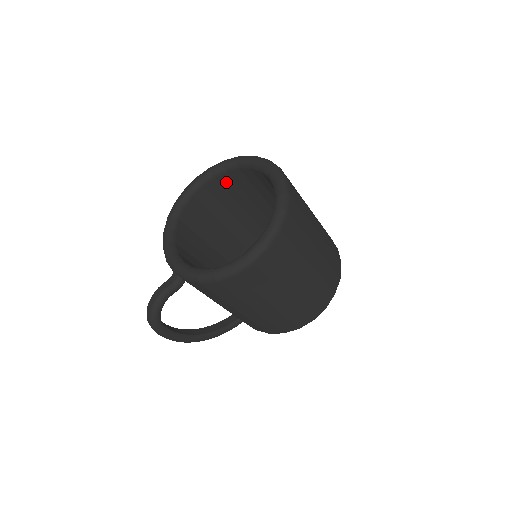
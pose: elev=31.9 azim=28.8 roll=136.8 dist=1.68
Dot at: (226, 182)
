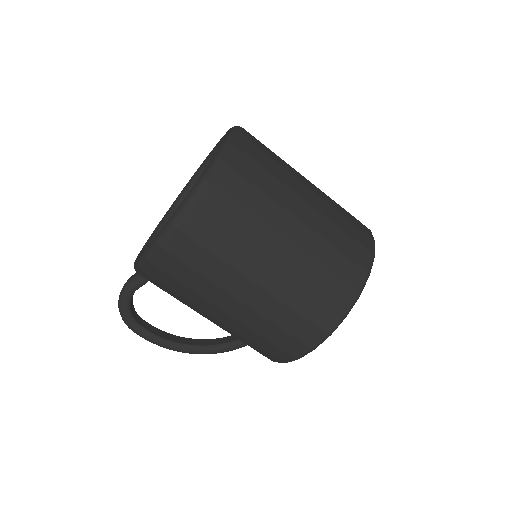
Dot at: occluded
